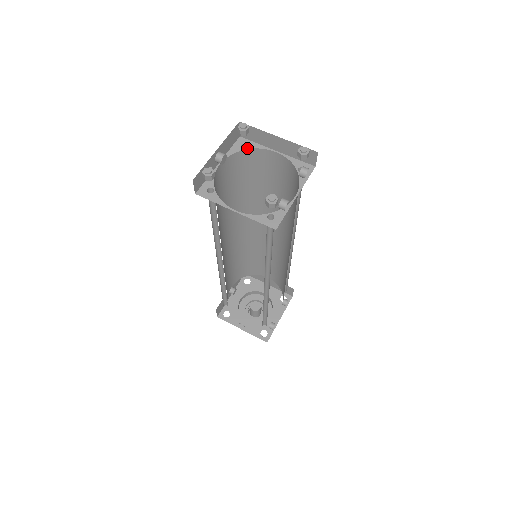
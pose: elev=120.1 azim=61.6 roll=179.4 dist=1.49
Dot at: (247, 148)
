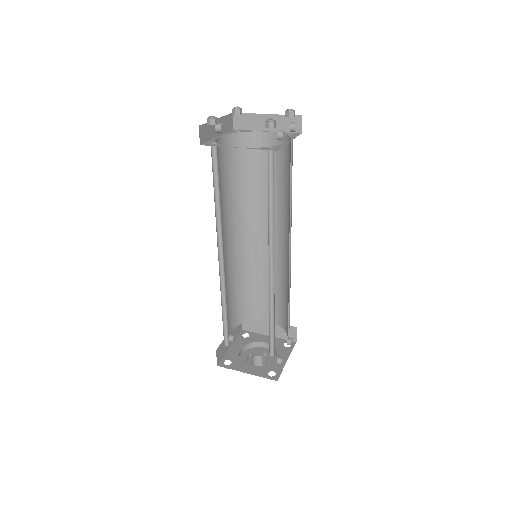
Dot at: (241, 132)
